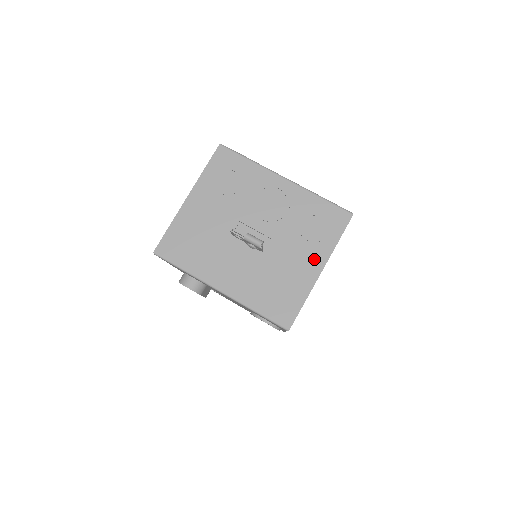
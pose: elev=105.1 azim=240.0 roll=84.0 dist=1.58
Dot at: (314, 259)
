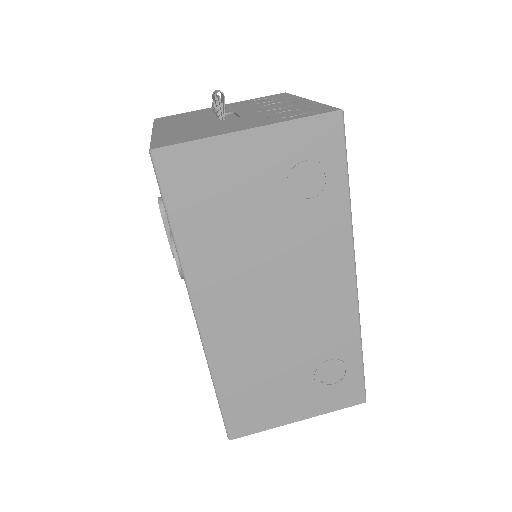
Dot at: (255, 124)
